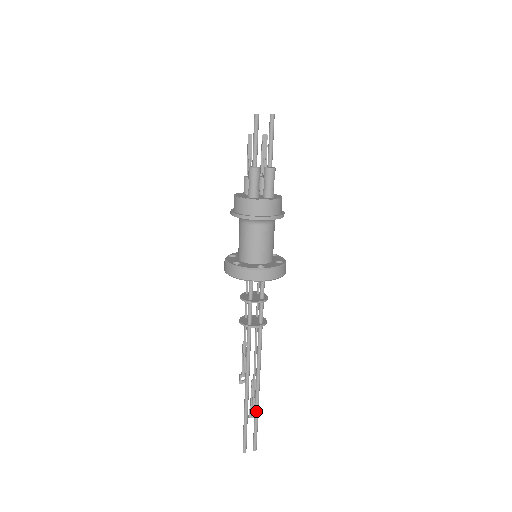
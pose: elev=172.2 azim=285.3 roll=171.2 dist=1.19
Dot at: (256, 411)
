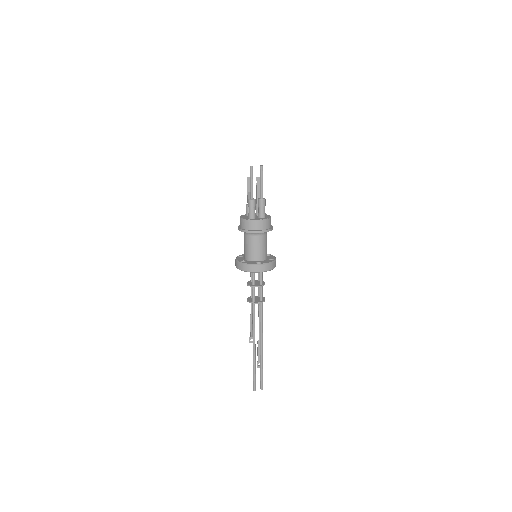
Dot at: (261, 361)
